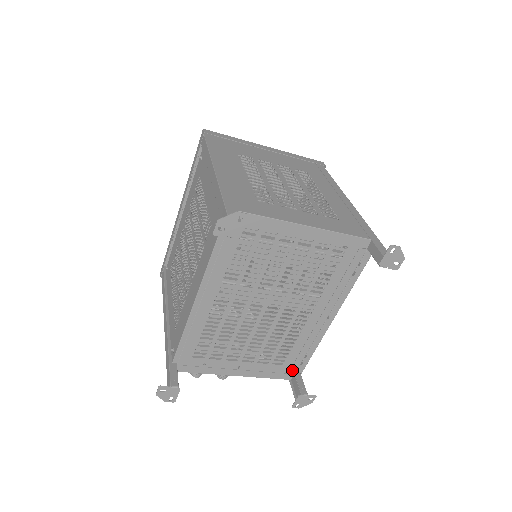
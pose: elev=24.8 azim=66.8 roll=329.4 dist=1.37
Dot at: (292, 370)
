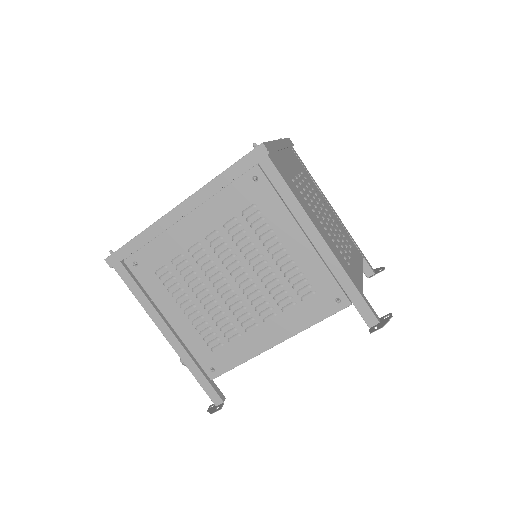
Dot at: occluded
